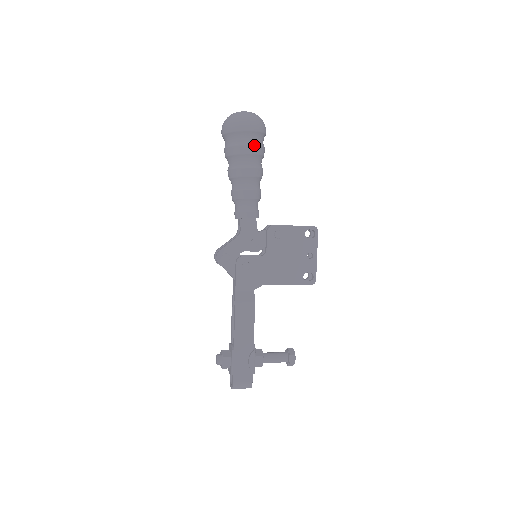
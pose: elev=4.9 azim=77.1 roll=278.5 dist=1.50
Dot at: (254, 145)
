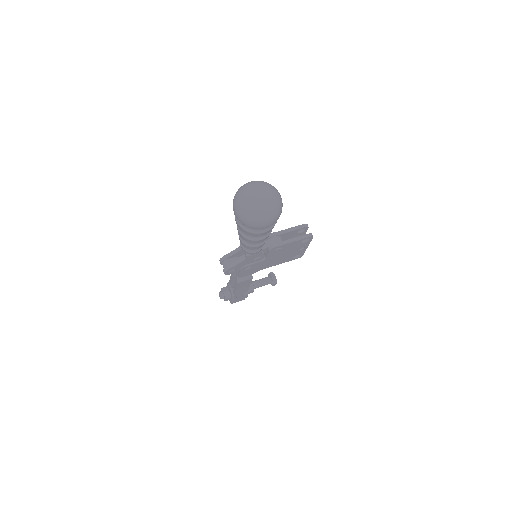
Dot at: (270, 230)
